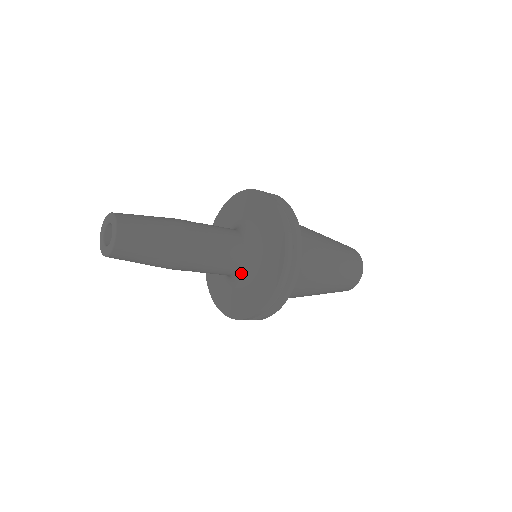
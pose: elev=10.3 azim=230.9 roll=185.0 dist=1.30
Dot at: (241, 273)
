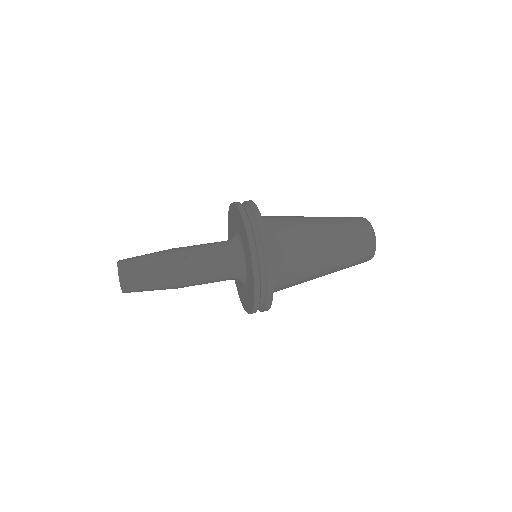
Dot at: occluded
